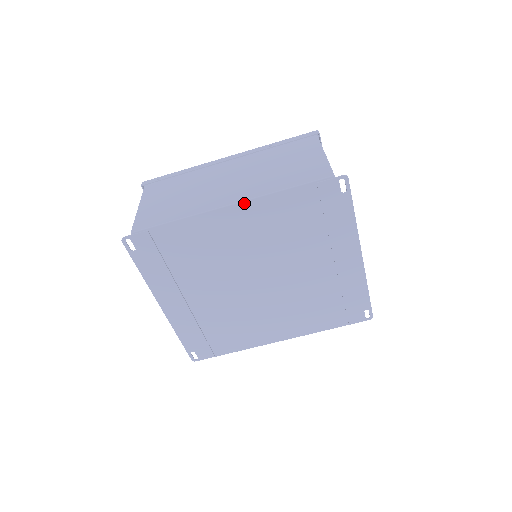
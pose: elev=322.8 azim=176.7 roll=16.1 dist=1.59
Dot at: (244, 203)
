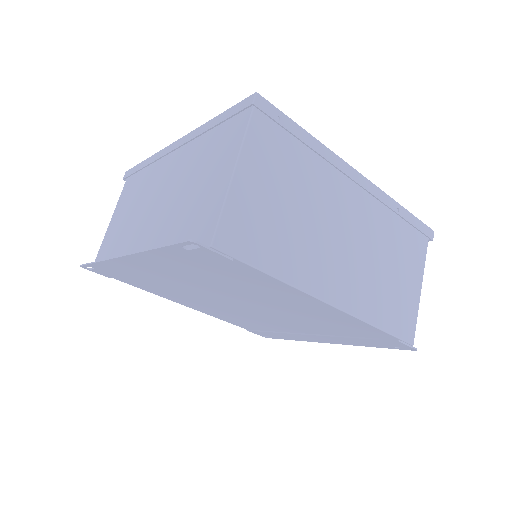
Dot at: (342, 311)
